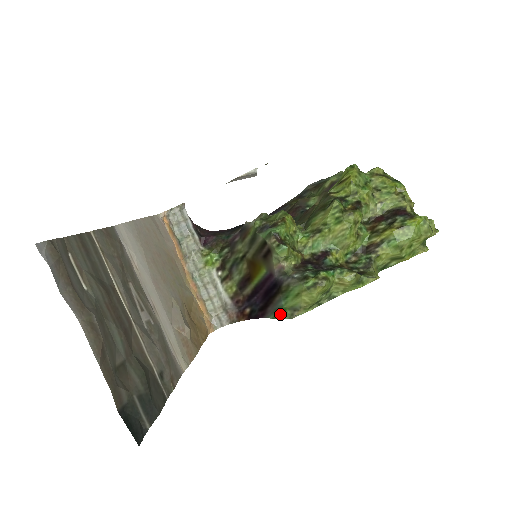
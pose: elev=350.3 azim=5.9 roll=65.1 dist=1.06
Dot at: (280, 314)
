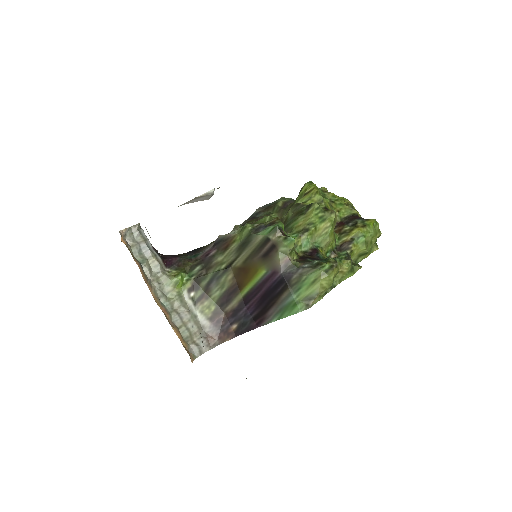
Dot at: (290, 310)
